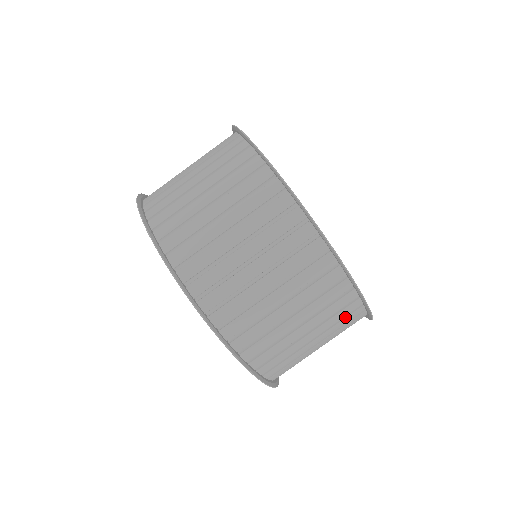
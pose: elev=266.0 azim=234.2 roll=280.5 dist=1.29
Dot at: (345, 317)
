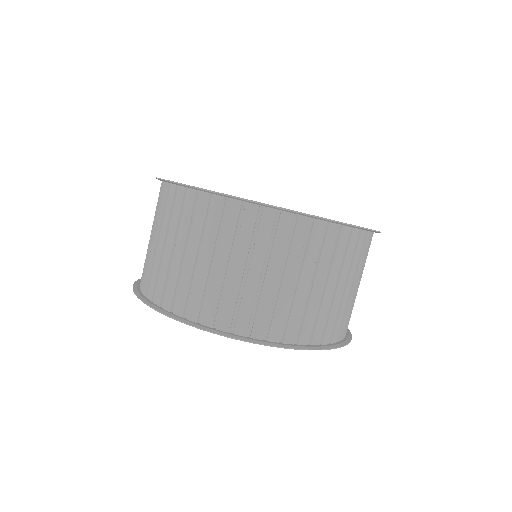
Dot at: (292, 238)
